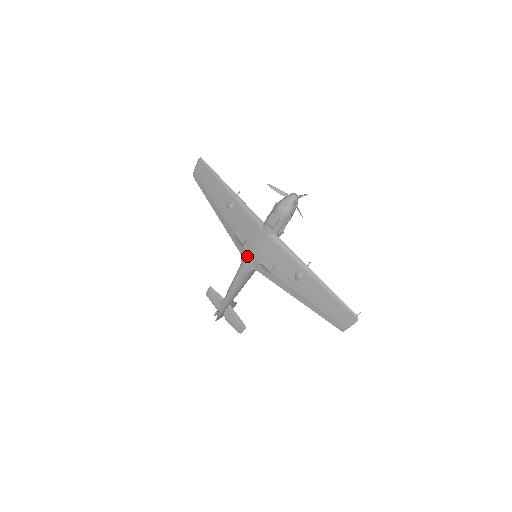
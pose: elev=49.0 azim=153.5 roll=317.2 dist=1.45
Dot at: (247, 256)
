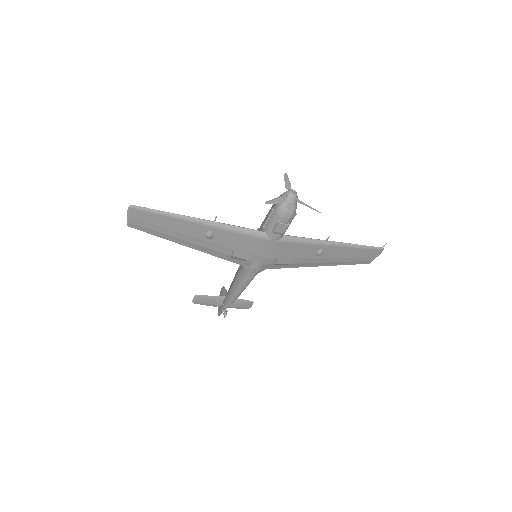
Dot at: (255, 266)
